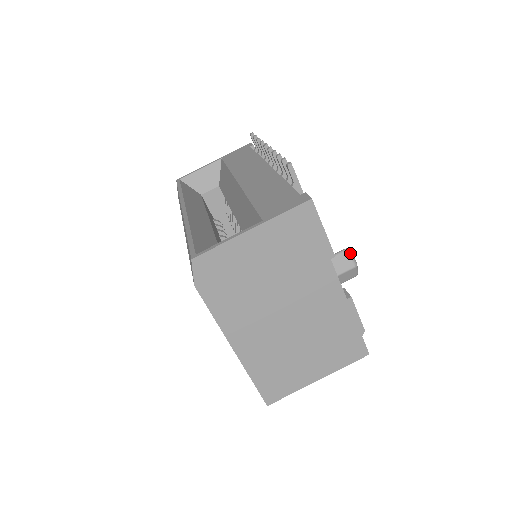
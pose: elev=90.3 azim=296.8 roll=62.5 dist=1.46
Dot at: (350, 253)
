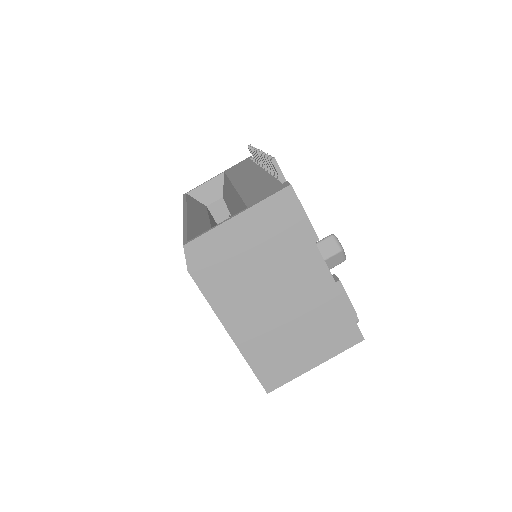
Dot at: (335, 238)
